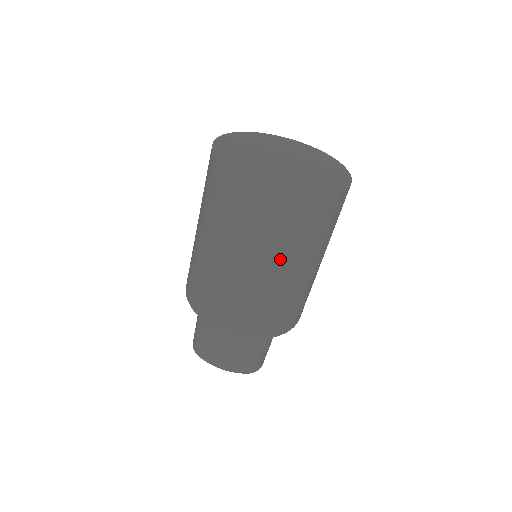
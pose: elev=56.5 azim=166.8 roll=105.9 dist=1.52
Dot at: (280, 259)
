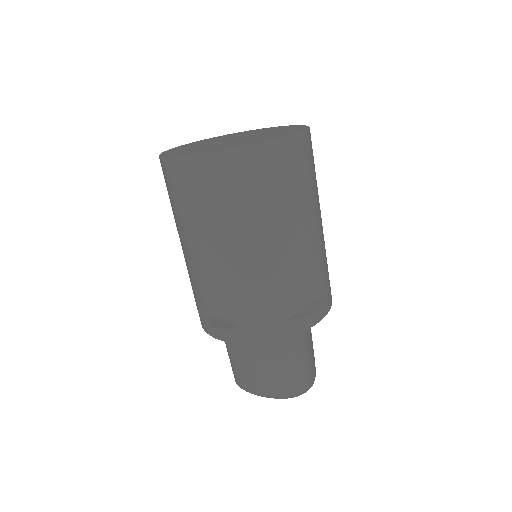
Dot at: (237, 237)
